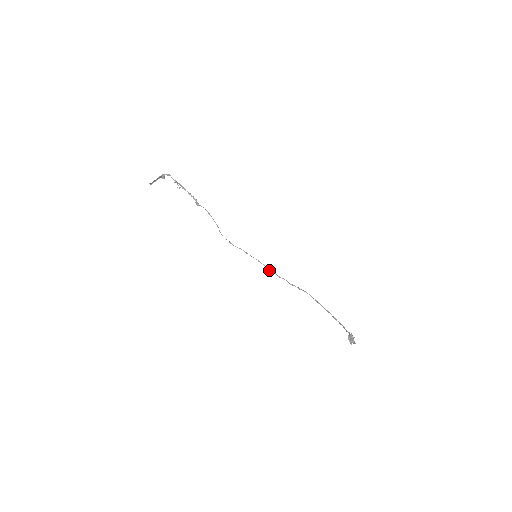
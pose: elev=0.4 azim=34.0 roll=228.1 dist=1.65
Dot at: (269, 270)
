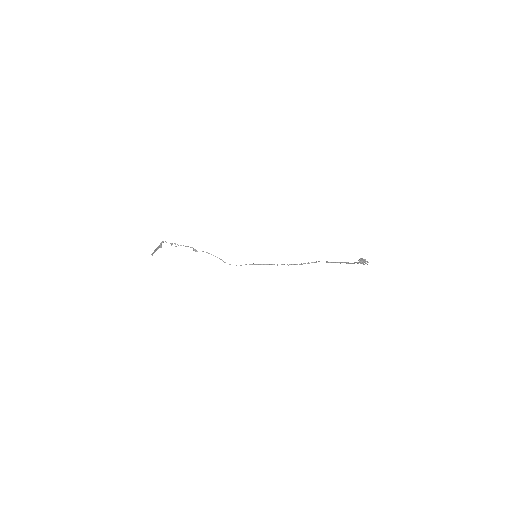
Dot at: (277, 265)
